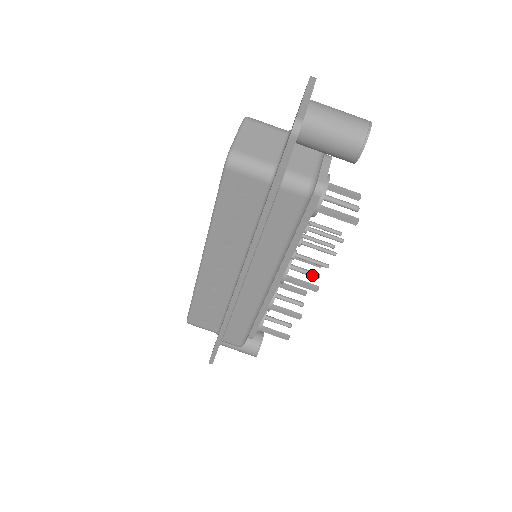
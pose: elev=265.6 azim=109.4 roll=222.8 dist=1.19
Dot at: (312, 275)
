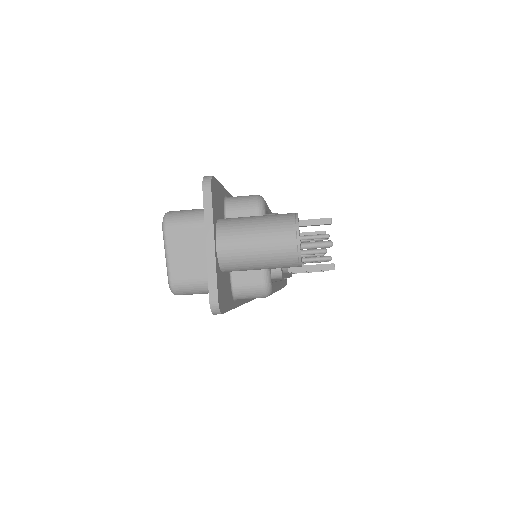
Dot at: occluded
